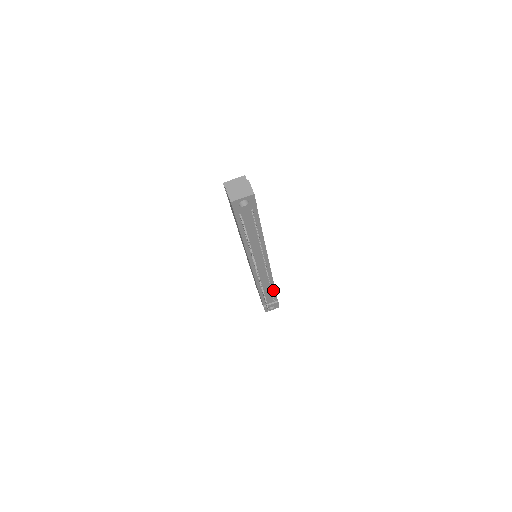
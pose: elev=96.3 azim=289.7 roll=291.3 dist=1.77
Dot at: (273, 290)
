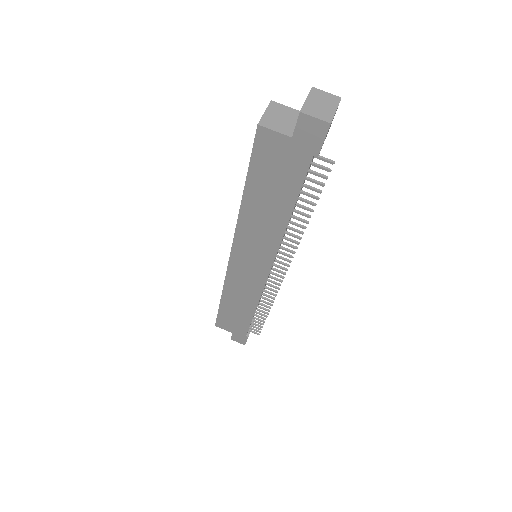
Dot at: occluded
